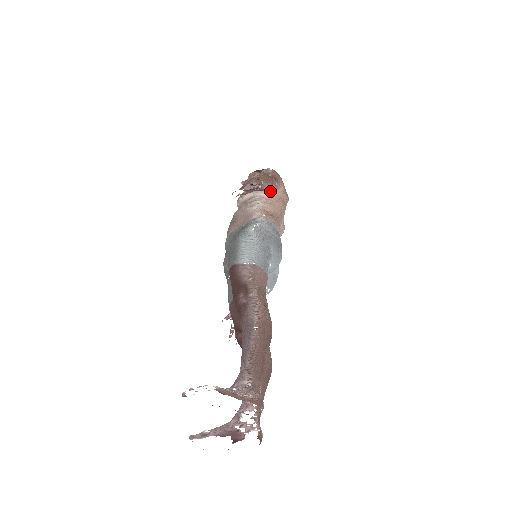
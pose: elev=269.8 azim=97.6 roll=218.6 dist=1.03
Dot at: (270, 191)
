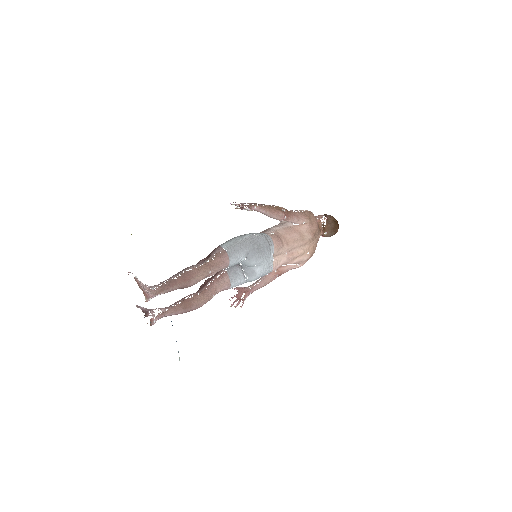
Dot at: (277, 219)
